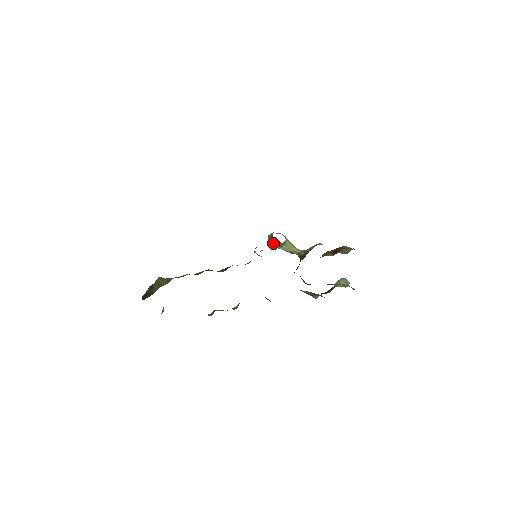
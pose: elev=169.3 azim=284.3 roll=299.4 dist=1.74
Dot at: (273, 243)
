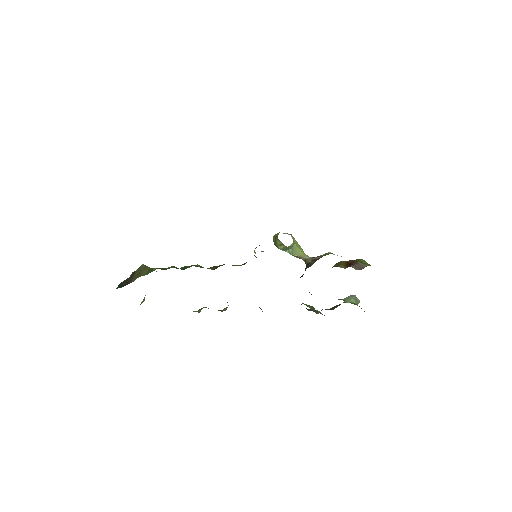
Dot at: (277, 244)
